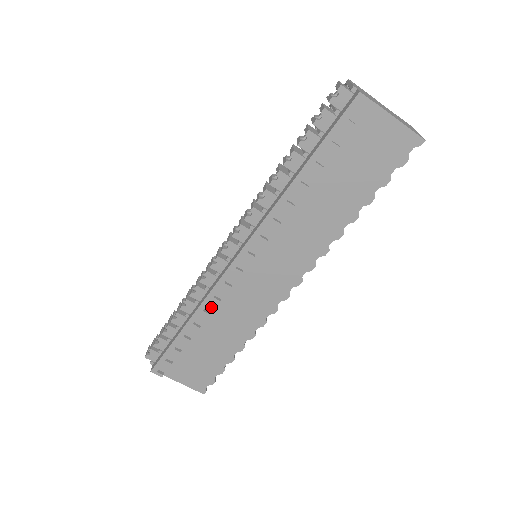
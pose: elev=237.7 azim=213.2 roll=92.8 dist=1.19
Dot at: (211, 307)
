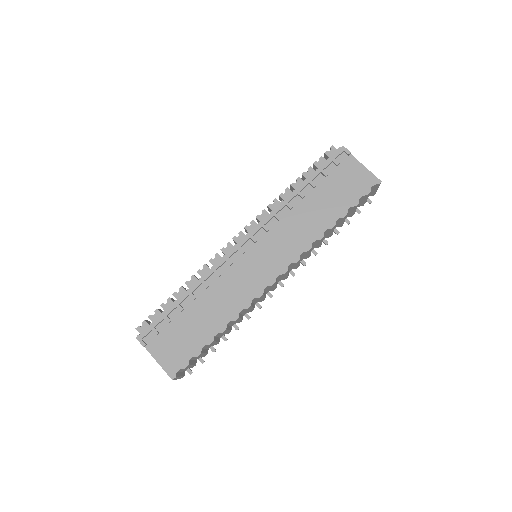
Dot at: (211, 281)
